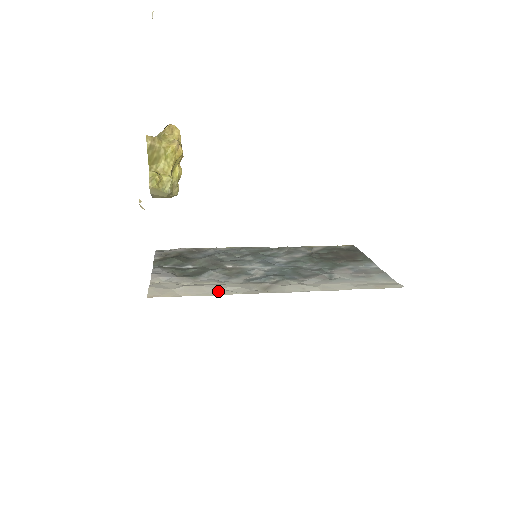
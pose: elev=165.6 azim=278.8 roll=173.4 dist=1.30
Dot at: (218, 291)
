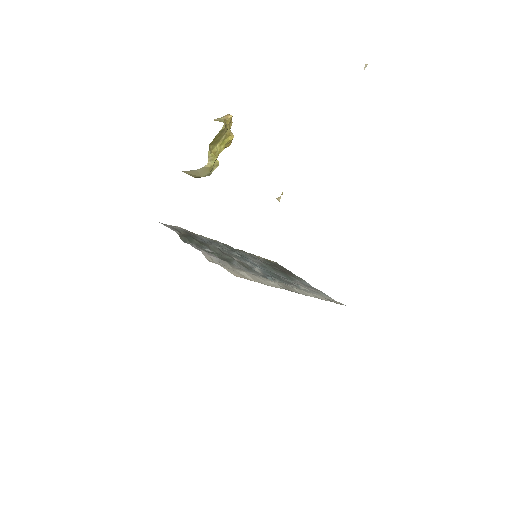
Dot at: (268, 283)
